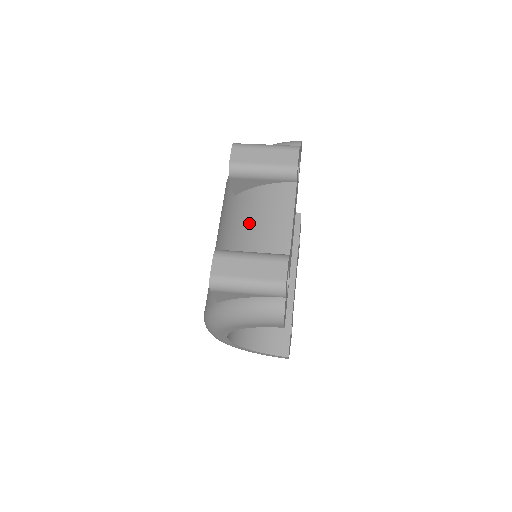
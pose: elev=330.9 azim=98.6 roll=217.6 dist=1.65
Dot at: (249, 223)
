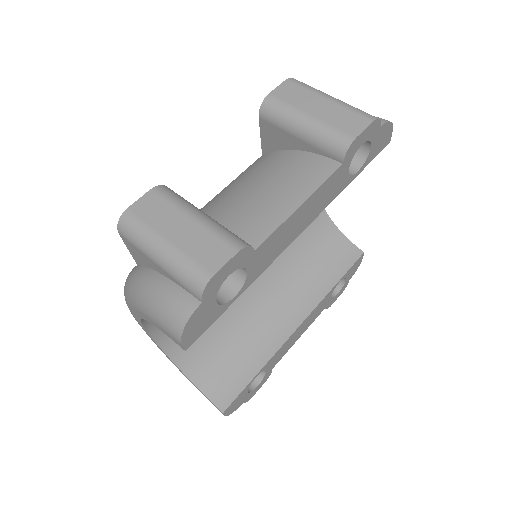
Dot at: (245, 187)
